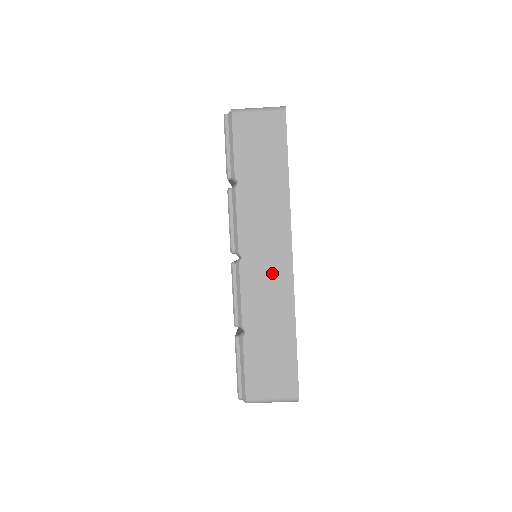
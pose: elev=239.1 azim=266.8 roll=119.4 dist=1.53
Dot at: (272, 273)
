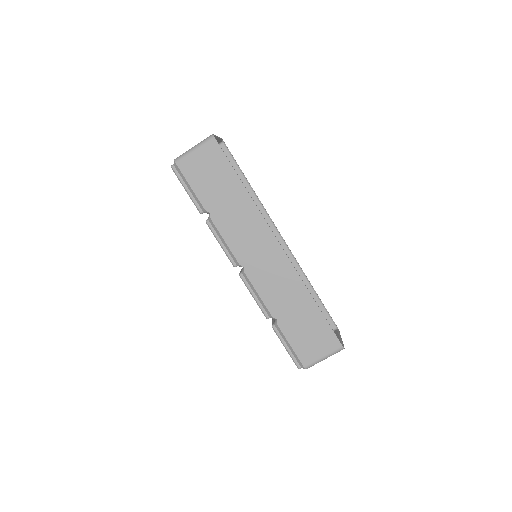
Dot at: (273, 267)
